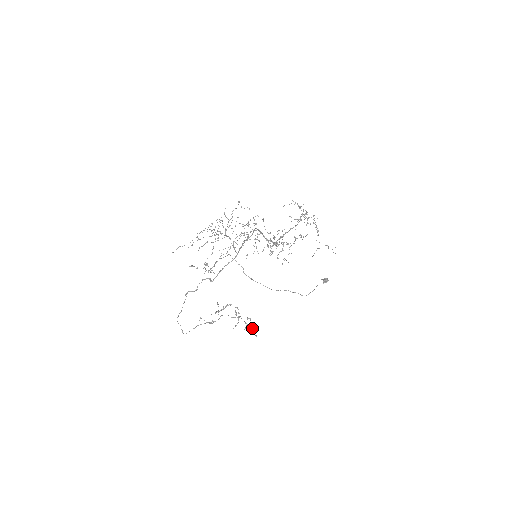
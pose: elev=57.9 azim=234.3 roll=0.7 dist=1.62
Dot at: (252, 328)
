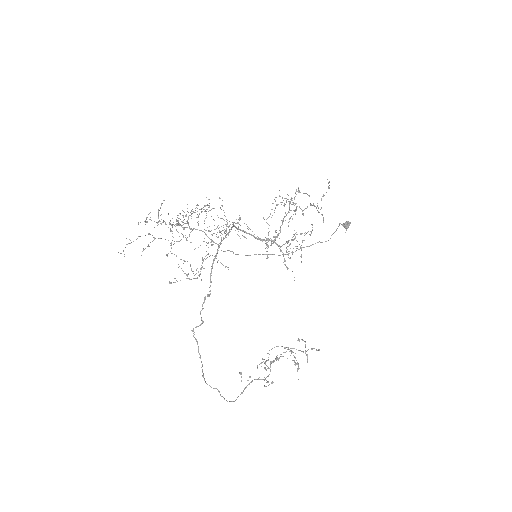
Dot at: (312, 349)
